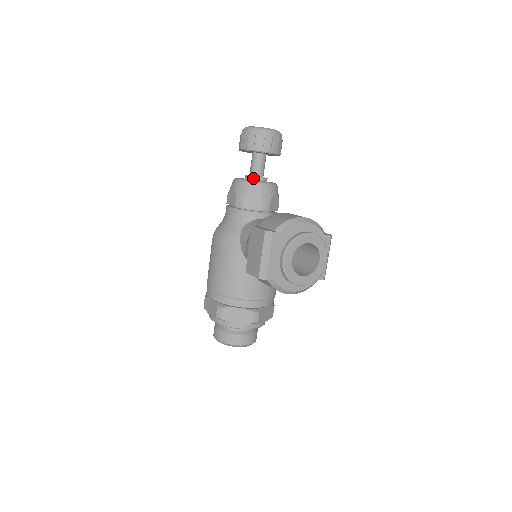
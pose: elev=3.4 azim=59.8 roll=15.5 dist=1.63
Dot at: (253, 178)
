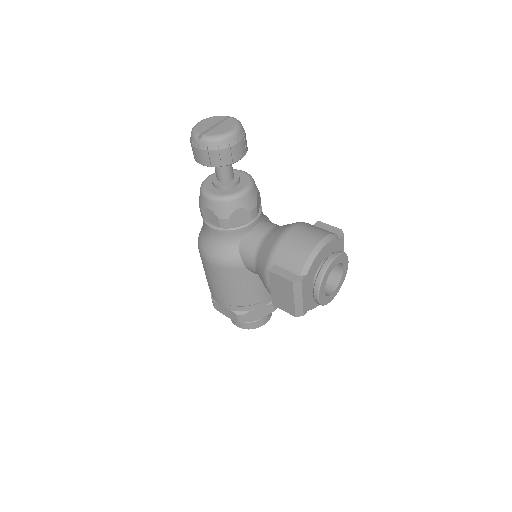
Dot at: (227, 188)
